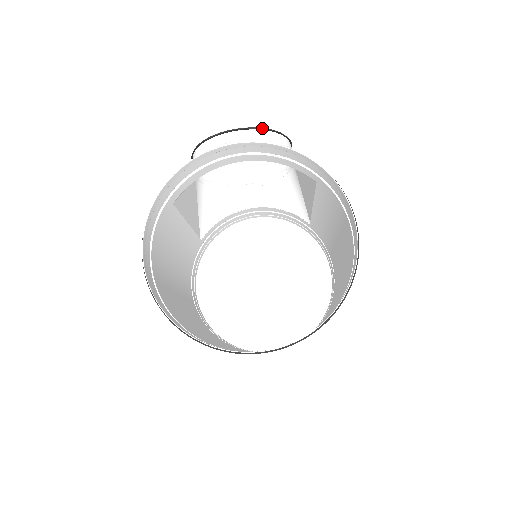
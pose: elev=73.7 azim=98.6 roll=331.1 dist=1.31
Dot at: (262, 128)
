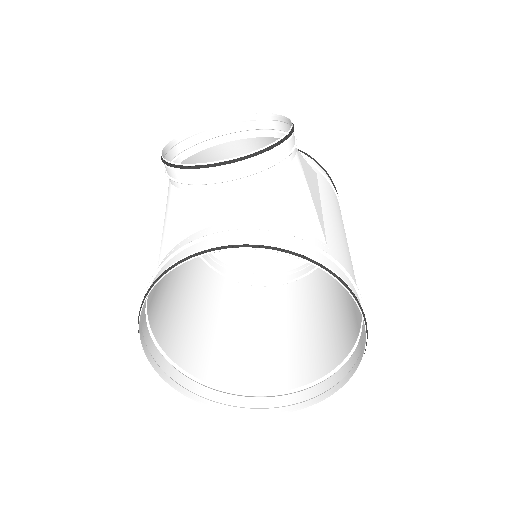
Dot at: (253, 155)
